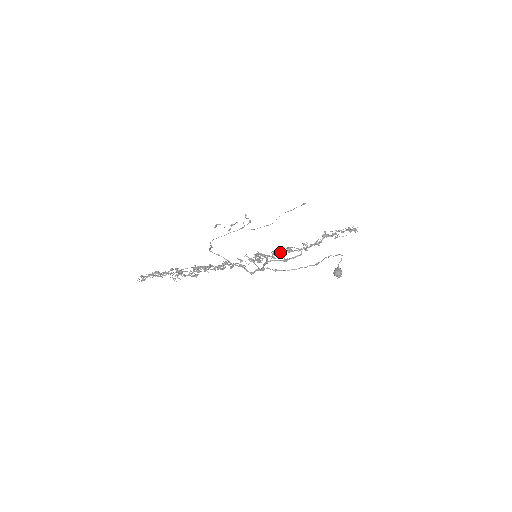
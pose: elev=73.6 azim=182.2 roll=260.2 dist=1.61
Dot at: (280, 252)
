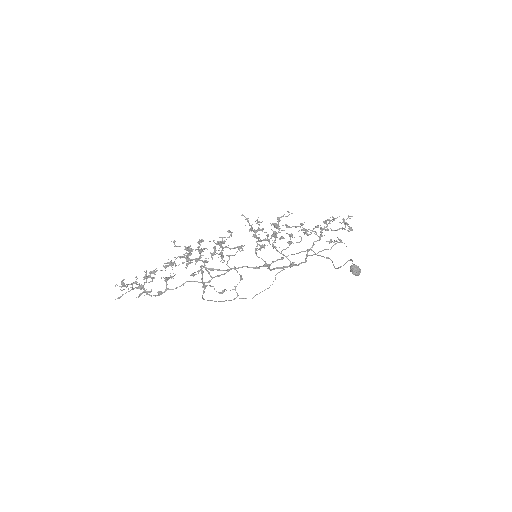
Dot at: (280, 228)
